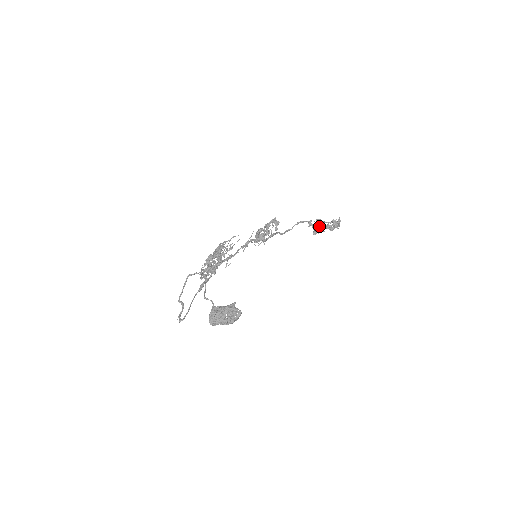
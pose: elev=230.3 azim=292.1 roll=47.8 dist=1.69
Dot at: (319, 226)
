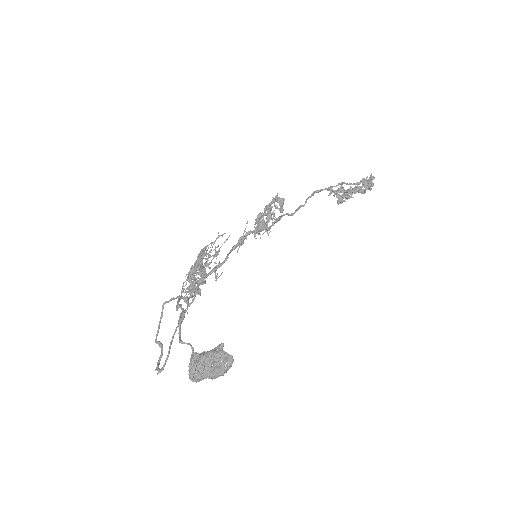
Dot at: (344, 192)
